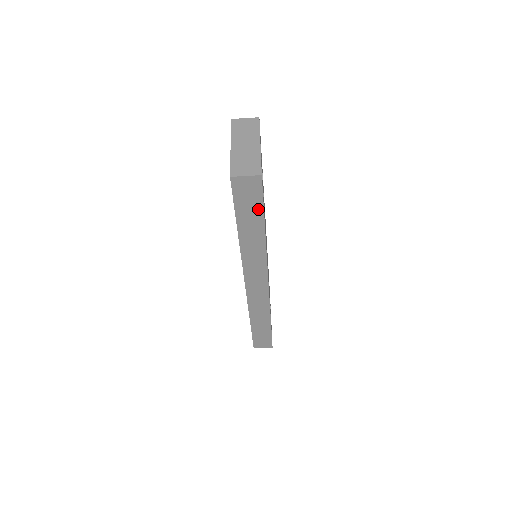
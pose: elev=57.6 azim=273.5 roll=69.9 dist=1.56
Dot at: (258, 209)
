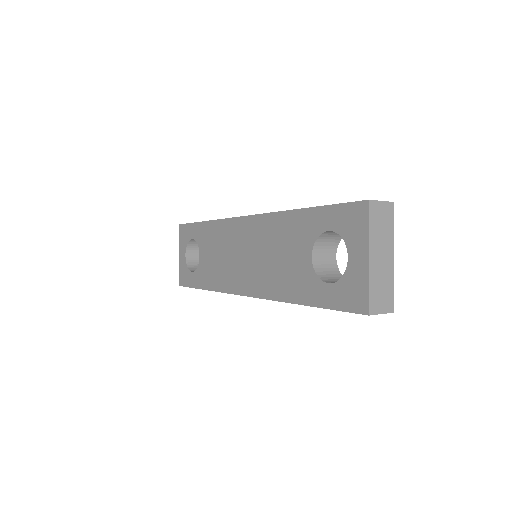
Dot at: occluded
